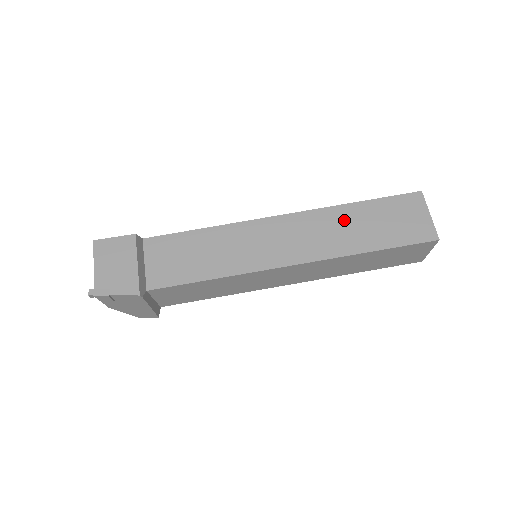
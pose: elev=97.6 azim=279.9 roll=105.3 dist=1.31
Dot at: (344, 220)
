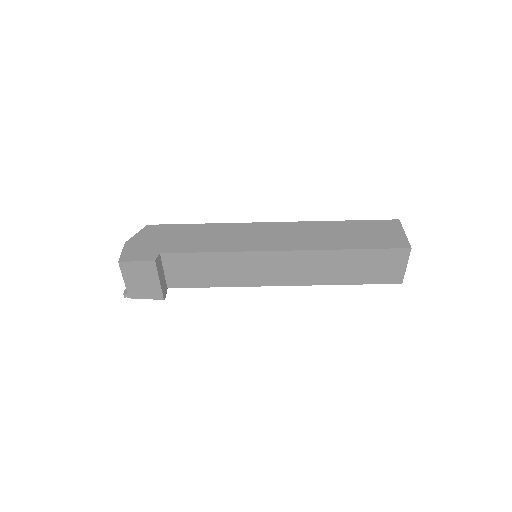
Dot at: (335, 261)
